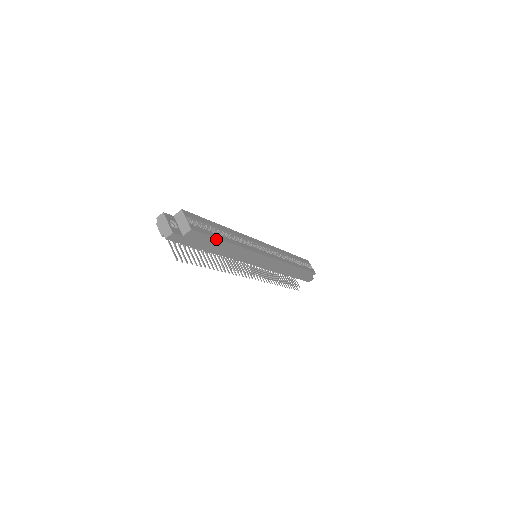
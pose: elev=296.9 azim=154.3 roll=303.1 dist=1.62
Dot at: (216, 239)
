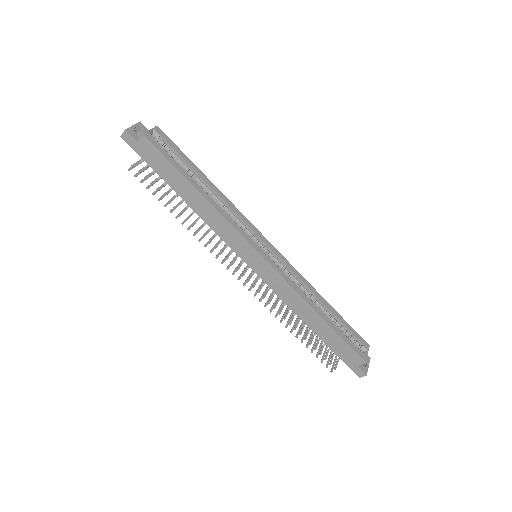
Dot at: (177, 170)
